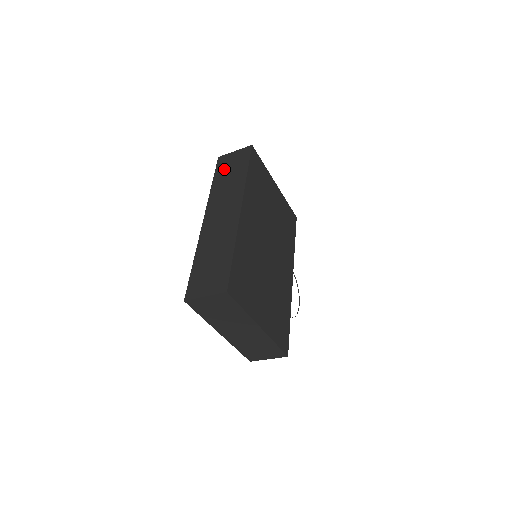
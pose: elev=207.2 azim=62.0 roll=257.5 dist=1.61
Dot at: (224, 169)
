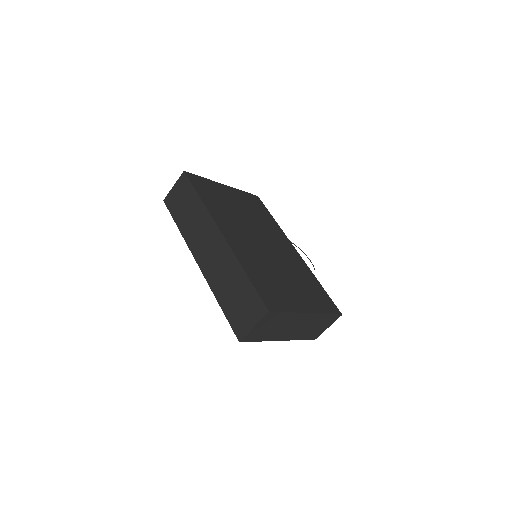
Dot at: (177, 208)
